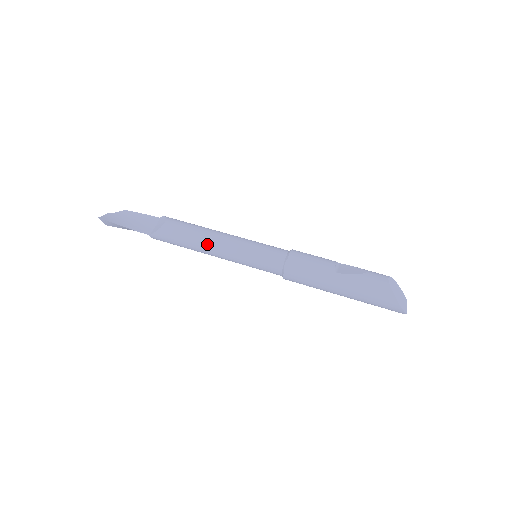
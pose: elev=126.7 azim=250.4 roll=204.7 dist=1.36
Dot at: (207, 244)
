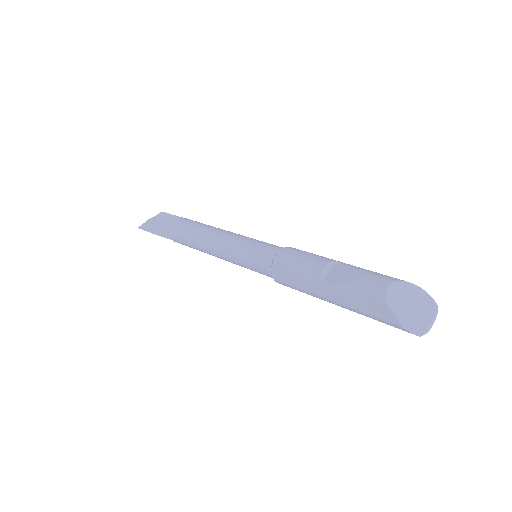
Dot at: (208, 249)
